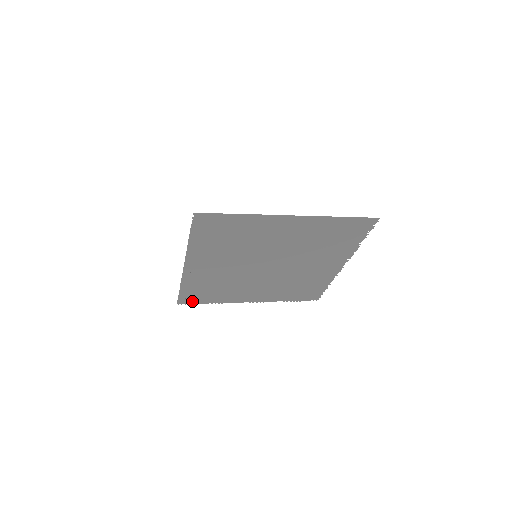
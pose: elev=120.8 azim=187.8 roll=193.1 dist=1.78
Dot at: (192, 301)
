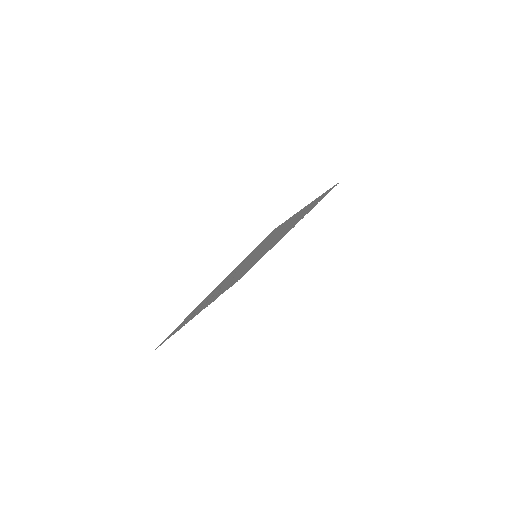
Dot at: occluded
